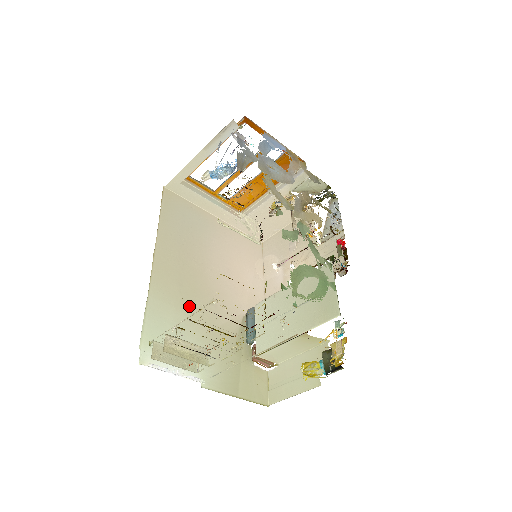
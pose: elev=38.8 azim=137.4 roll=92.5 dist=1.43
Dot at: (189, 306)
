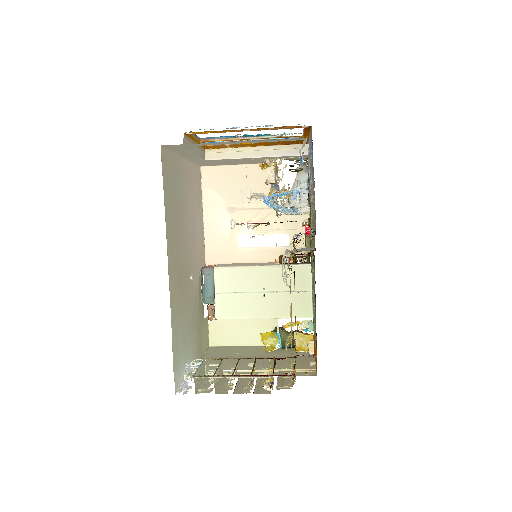
Dot at: (184, 300)
